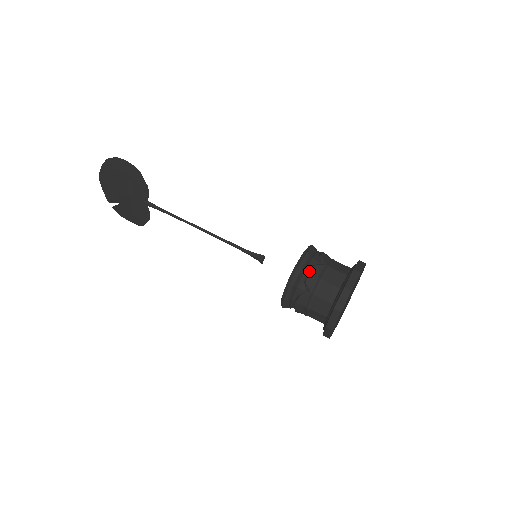
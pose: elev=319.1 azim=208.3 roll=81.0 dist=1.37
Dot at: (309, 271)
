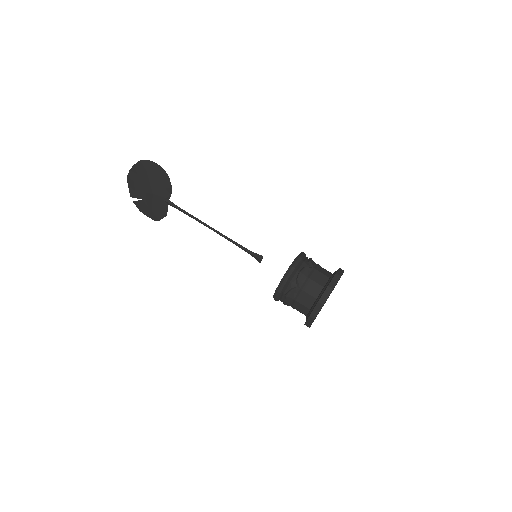
Dot at: (301, 271)
